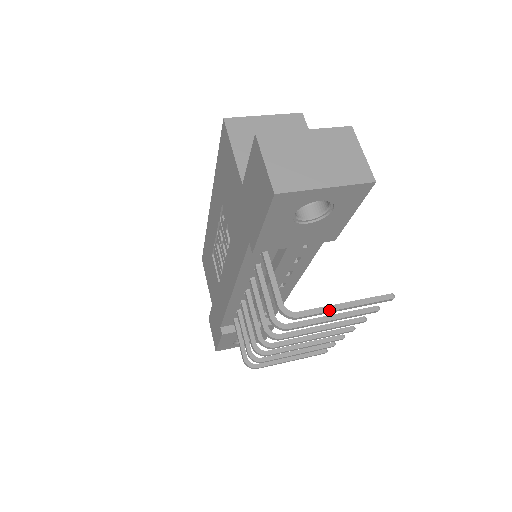
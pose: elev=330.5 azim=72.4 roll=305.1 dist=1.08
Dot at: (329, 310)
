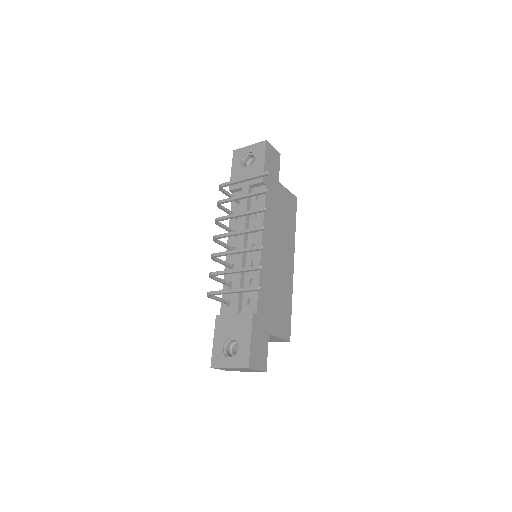
Dot at: (236, 180)
